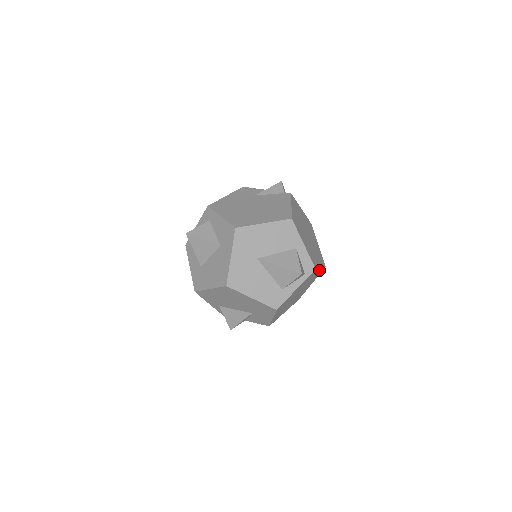
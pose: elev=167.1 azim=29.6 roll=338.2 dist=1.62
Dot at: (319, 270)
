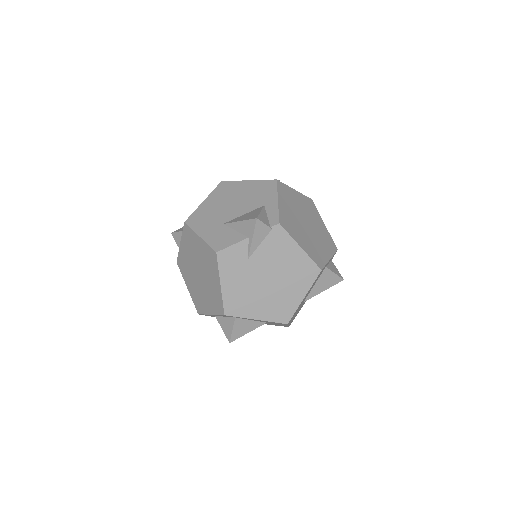
Dot at: occluded
